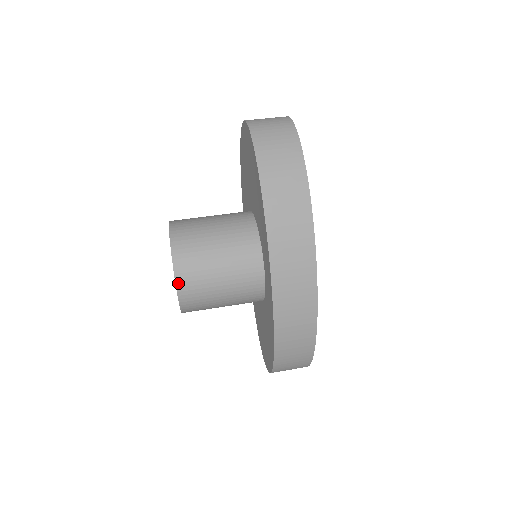
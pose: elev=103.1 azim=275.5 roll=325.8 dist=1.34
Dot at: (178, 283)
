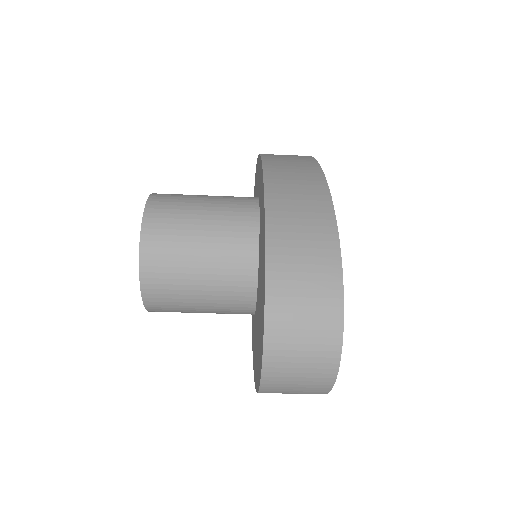
Dot at: occluded
